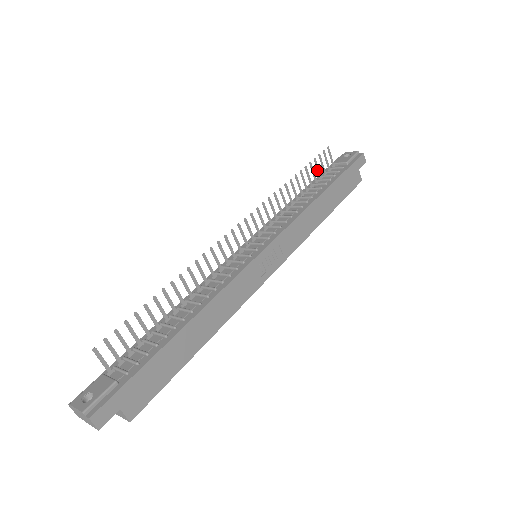
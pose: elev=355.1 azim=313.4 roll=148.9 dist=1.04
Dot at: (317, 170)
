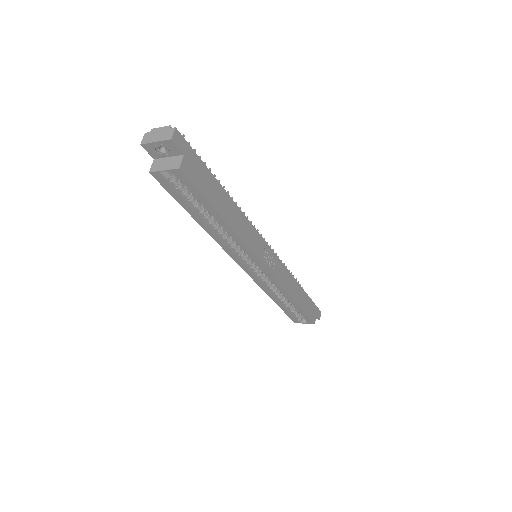
Dot at: occluded
